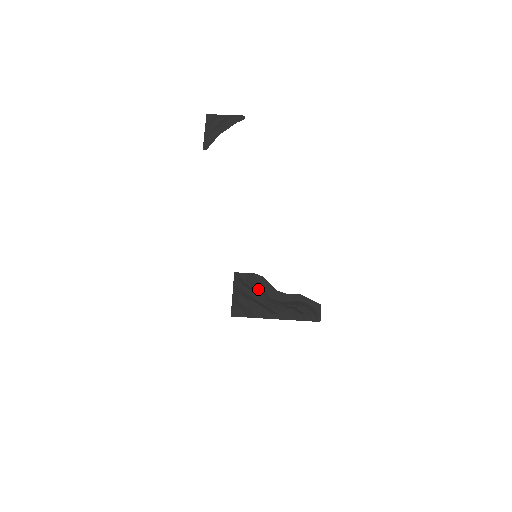
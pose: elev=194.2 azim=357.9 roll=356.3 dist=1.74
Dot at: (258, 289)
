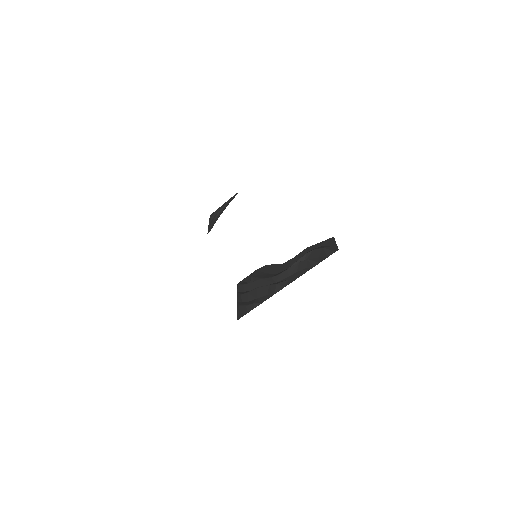
Dot at: (261, 276)
